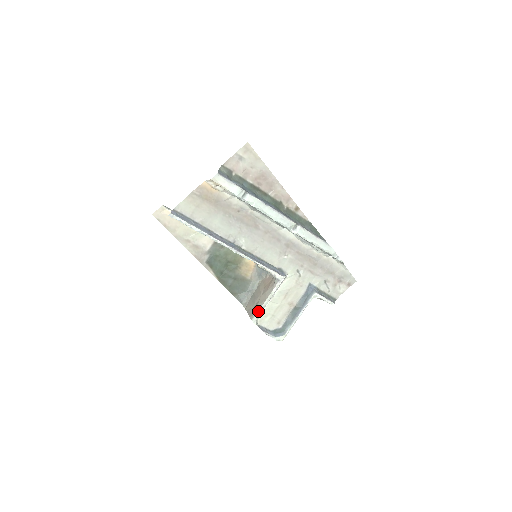
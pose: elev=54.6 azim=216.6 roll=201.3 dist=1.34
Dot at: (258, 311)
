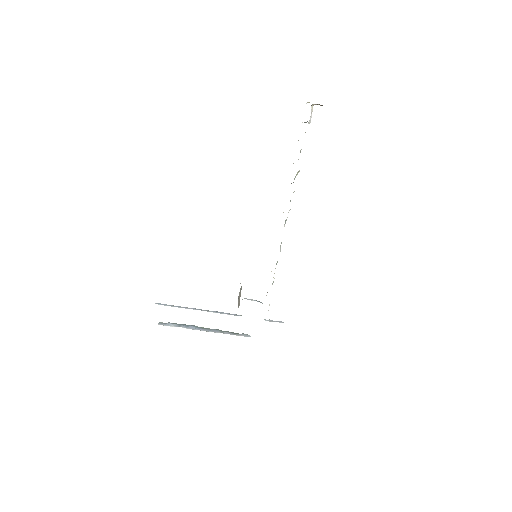
Dot at: occluded
